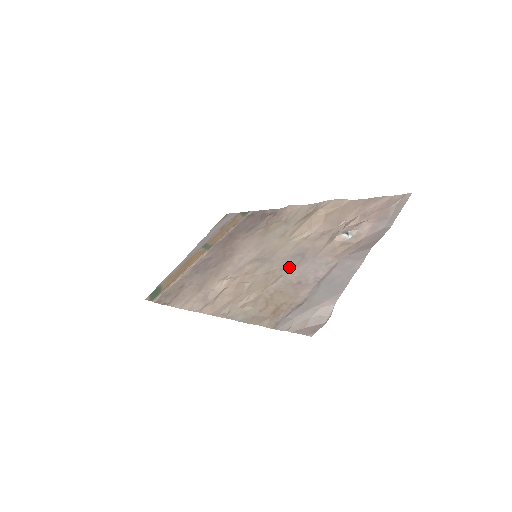
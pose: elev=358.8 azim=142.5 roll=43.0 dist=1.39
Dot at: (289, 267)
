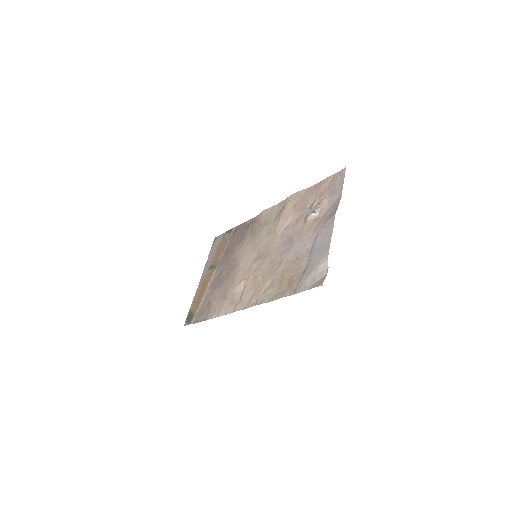
Dot at: (285, 252)
